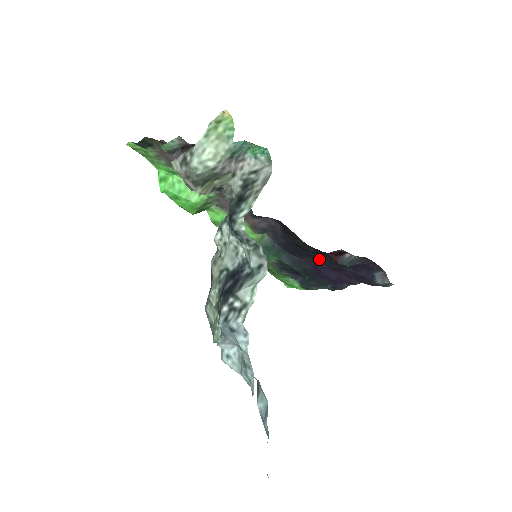
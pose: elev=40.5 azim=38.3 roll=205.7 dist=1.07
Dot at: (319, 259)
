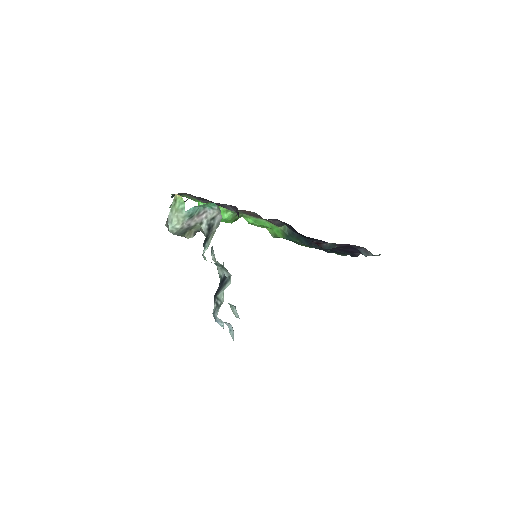
Dot at: occluded
